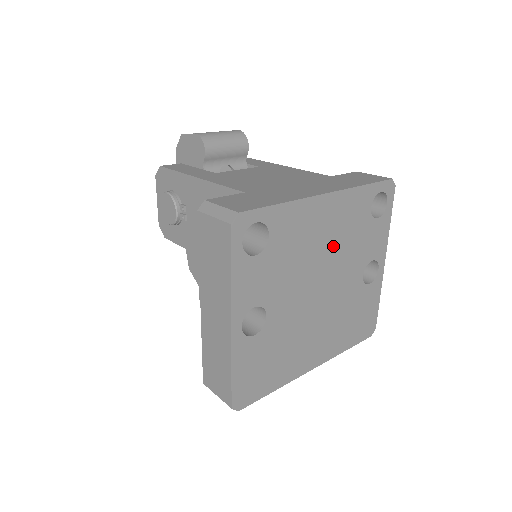
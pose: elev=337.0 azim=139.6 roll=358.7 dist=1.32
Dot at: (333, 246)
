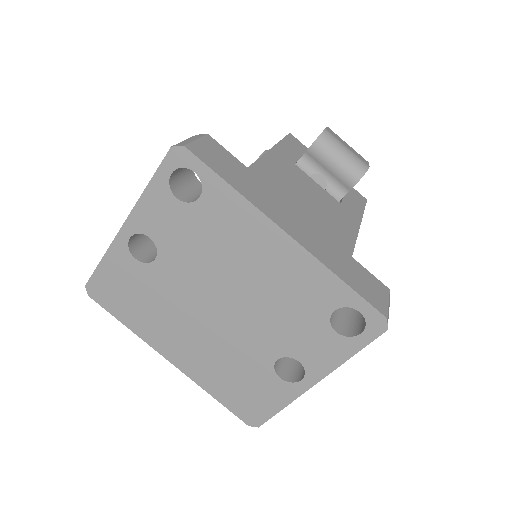
Dot at: (261, 289)
